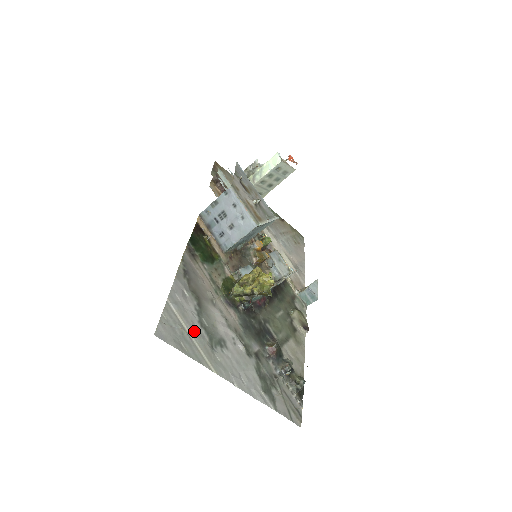
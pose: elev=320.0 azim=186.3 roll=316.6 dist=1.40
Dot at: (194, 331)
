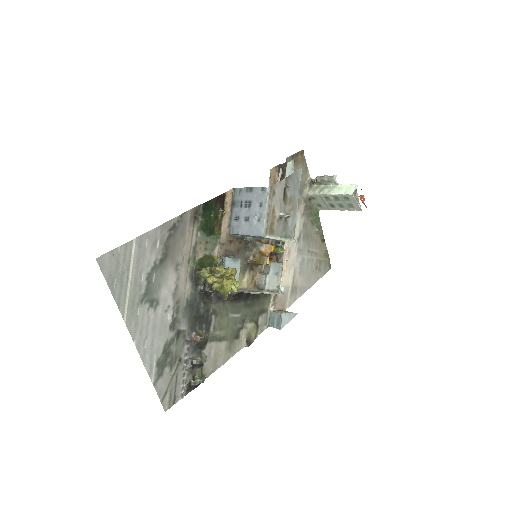
Dot at: (136, 278)
